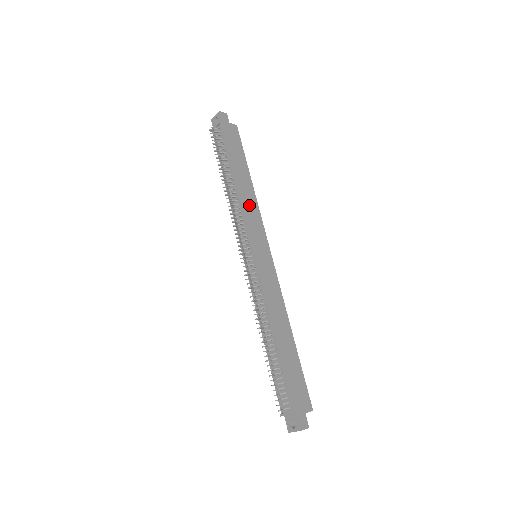
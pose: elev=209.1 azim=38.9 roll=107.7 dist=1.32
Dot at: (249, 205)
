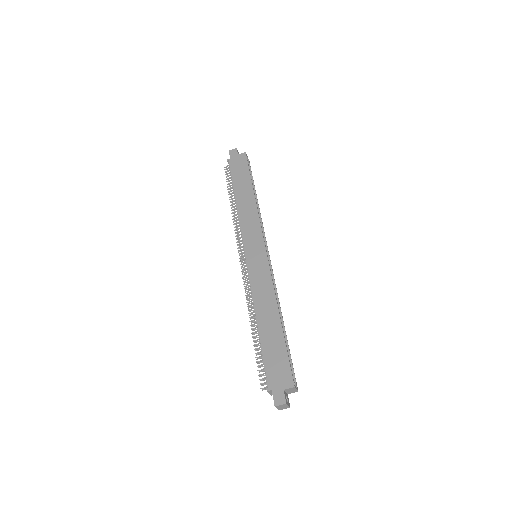
Dot at: (247, 215)
